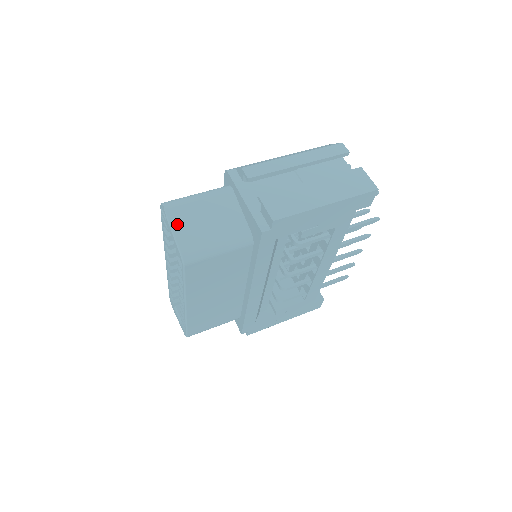
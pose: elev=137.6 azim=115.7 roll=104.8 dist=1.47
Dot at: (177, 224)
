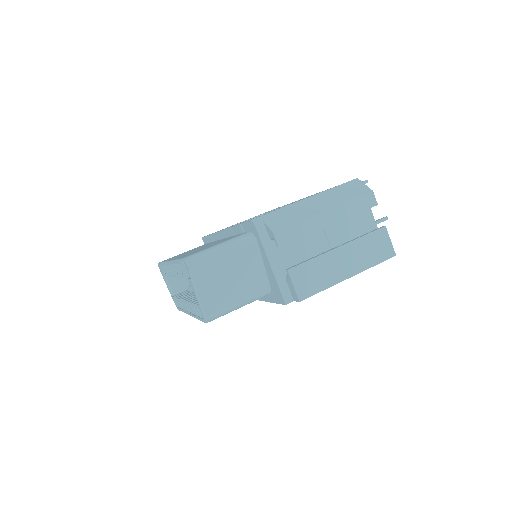
Dot at: (202, 287)
